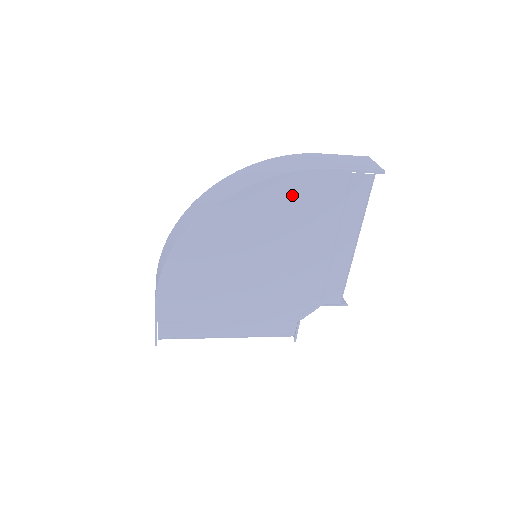
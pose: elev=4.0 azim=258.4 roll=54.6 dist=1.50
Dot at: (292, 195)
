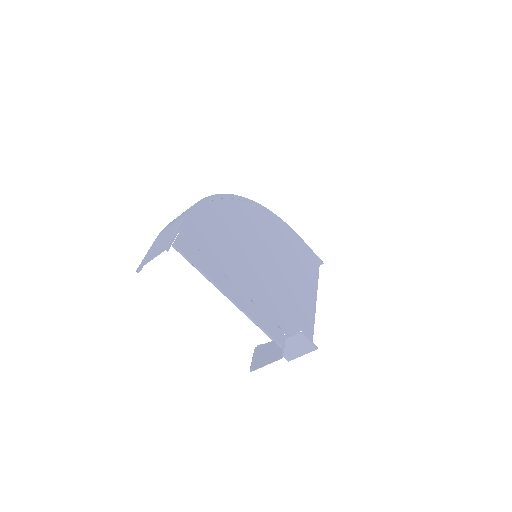
Dot at: (283, 232)
